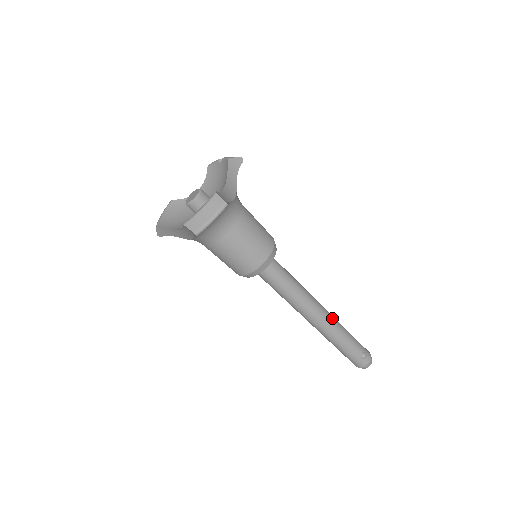
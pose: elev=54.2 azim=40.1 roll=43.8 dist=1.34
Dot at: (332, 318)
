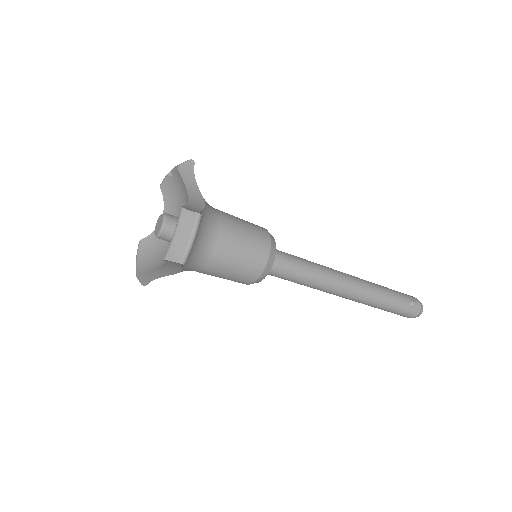
Dot at: (363, 281)
